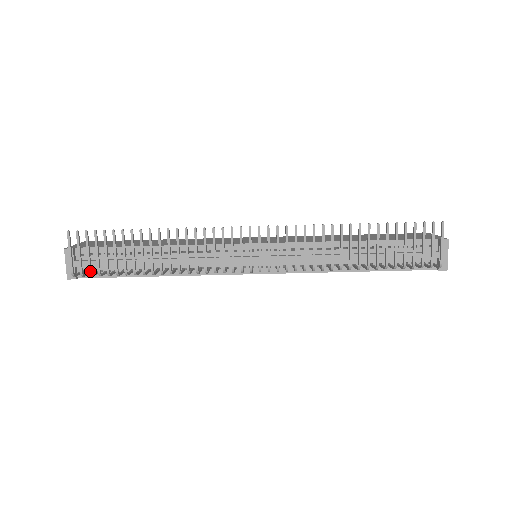
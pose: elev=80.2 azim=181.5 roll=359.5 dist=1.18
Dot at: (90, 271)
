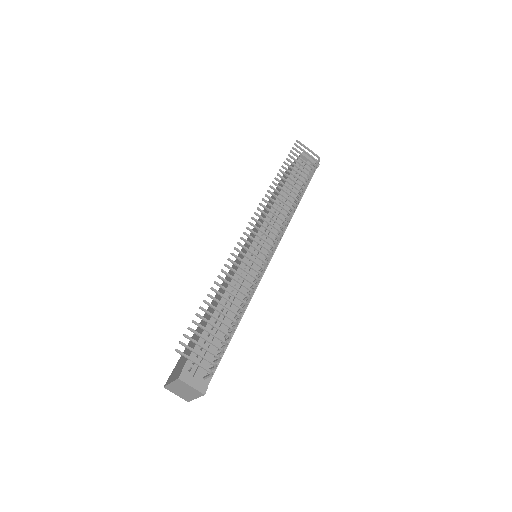
Dot at: (217, 355)
